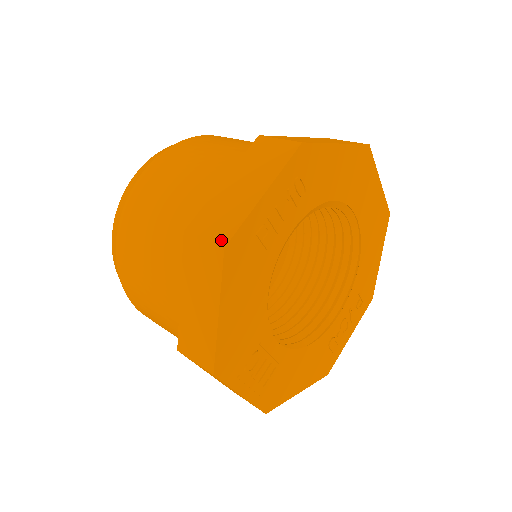
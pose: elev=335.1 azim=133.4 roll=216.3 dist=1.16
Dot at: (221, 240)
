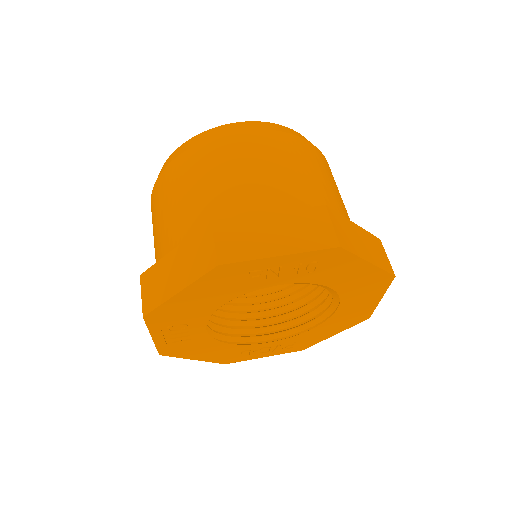
Dot at: (223, 257)
